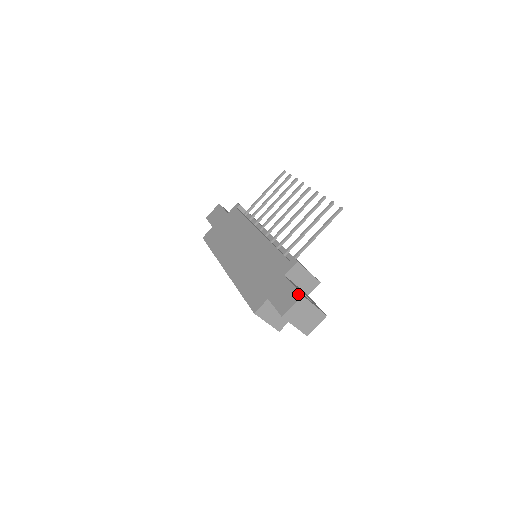
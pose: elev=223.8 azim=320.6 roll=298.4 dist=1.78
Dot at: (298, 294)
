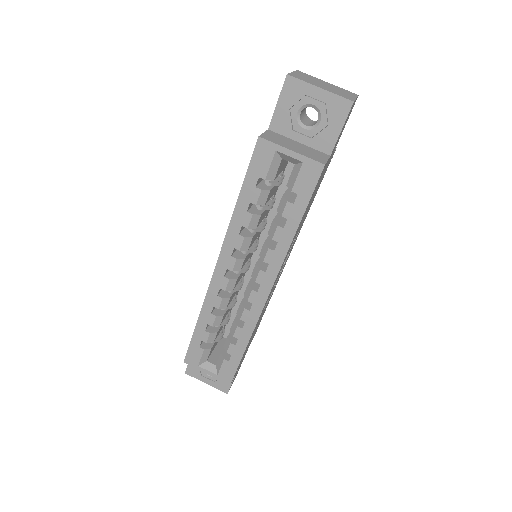
Dot at: occluded
